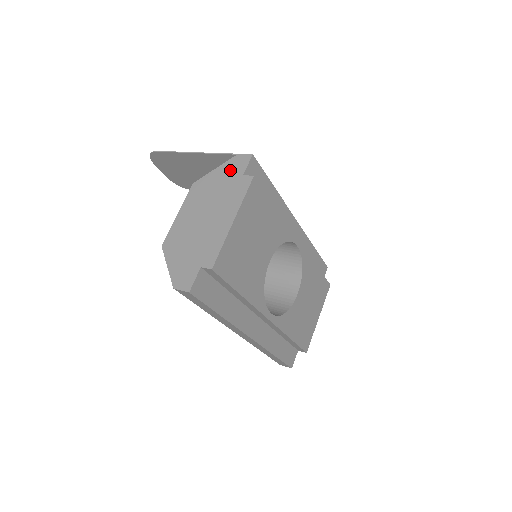
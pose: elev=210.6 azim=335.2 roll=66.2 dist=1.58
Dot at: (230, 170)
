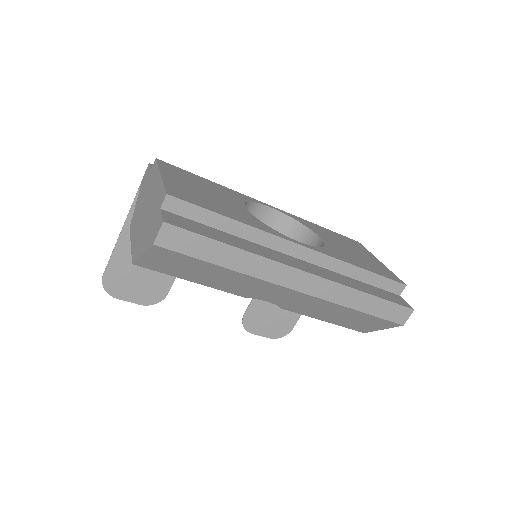
Dot at: (143, 185)
